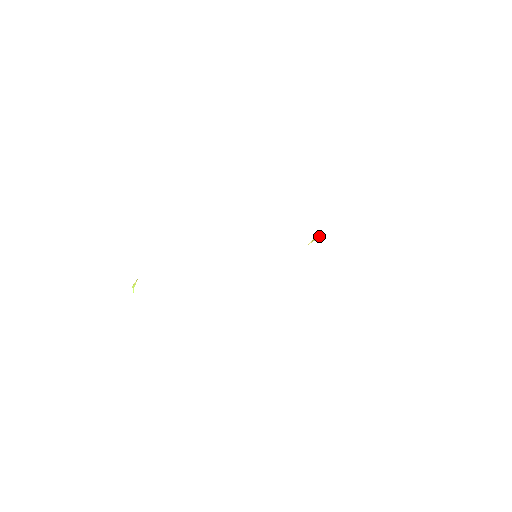
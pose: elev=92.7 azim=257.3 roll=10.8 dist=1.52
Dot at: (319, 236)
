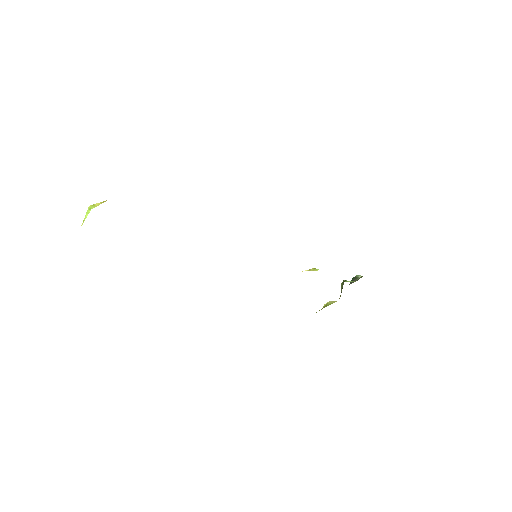
Dot at: (318, 269)
